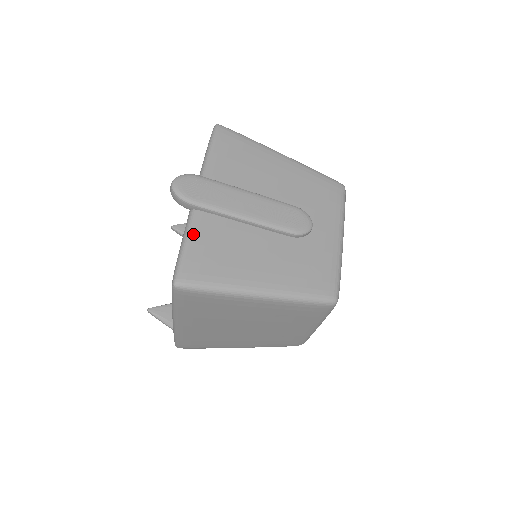
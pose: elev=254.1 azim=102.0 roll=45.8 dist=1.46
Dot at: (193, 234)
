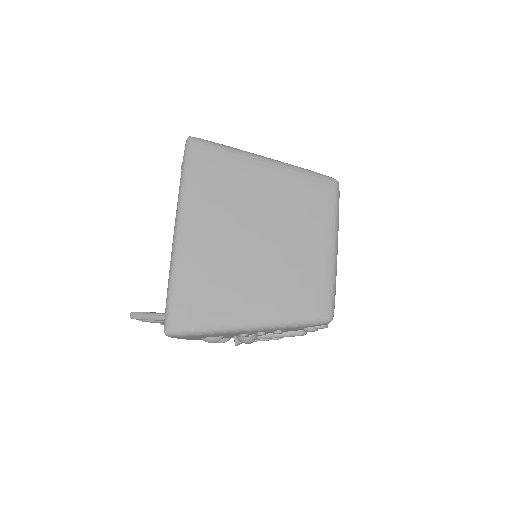
Dot at: occluded
